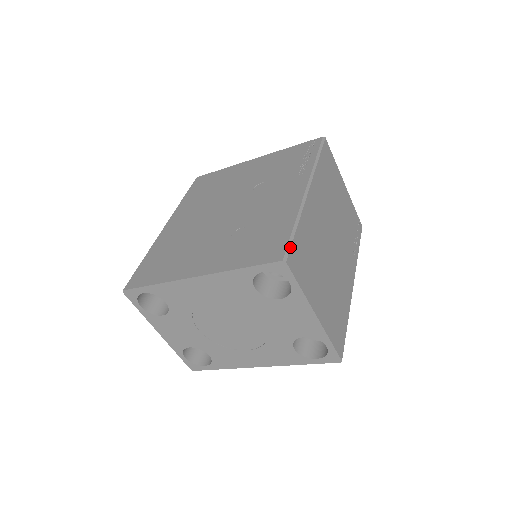
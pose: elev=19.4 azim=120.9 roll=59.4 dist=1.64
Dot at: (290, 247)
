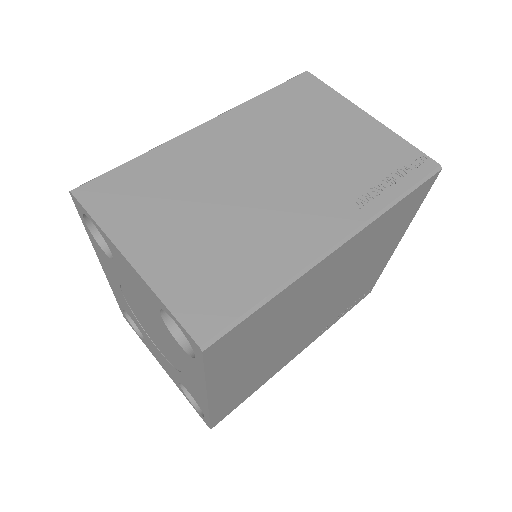
Dot at: (95, 178)
